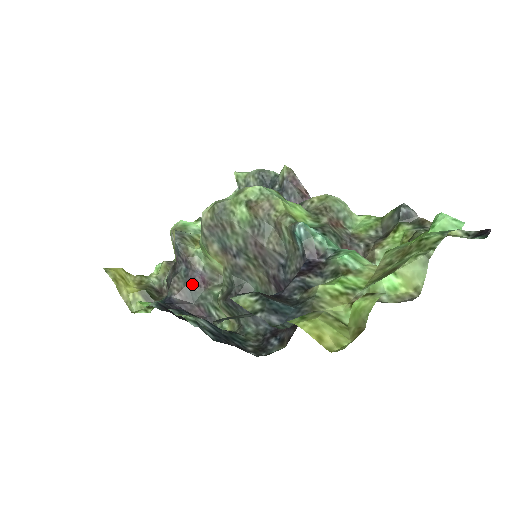
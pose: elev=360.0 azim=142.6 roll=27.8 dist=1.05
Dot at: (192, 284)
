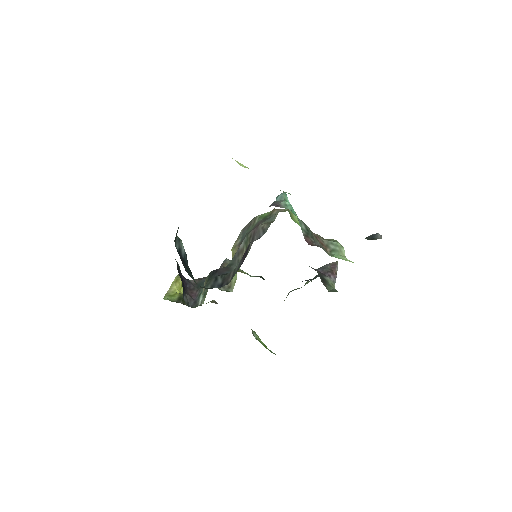
Dot at: occluded
